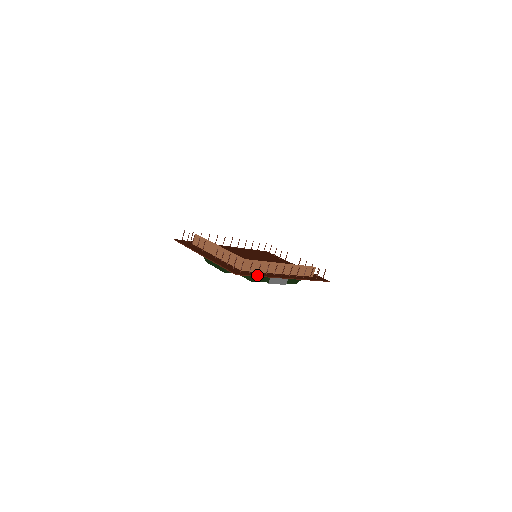
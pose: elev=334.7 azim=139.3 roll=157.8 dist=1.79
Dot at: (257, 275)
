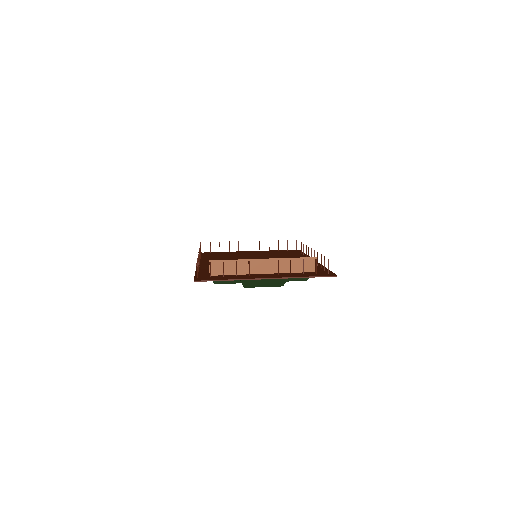
Dot at: (326, 268)
